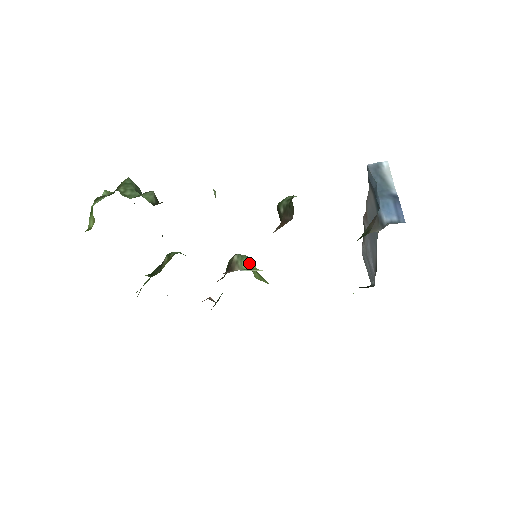
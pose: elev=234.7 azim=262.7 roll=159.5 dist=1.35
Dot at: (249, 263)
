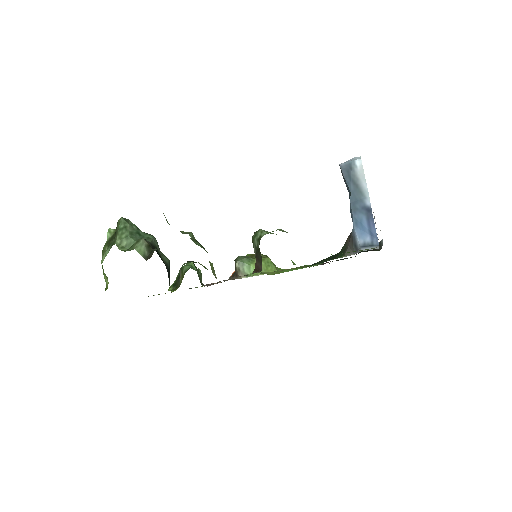
Dot at: (250, 267)
